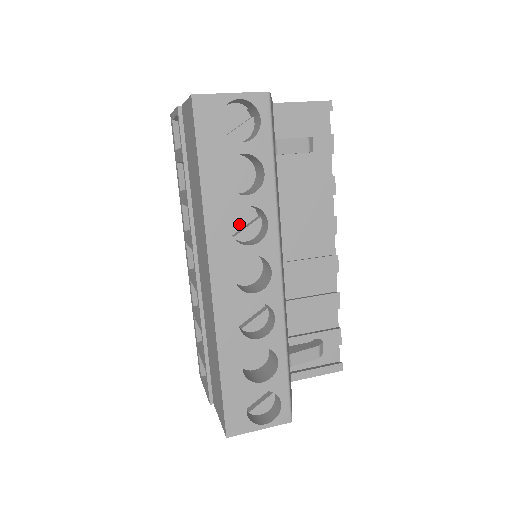
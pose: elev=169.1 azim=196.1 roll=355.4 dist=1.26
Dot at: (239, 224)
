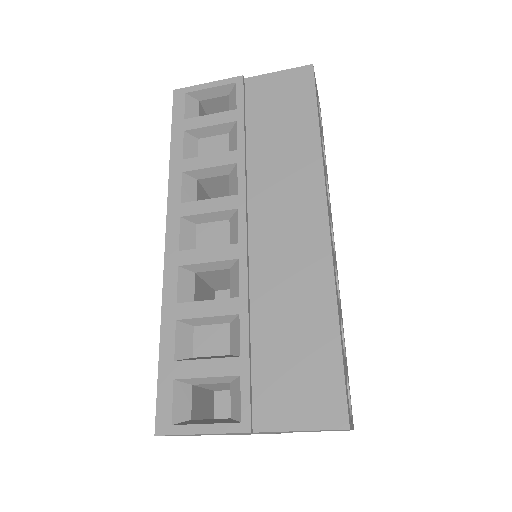
Dot at: occluded
